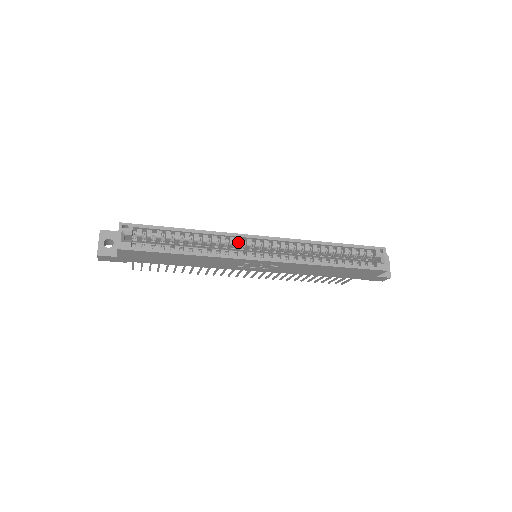
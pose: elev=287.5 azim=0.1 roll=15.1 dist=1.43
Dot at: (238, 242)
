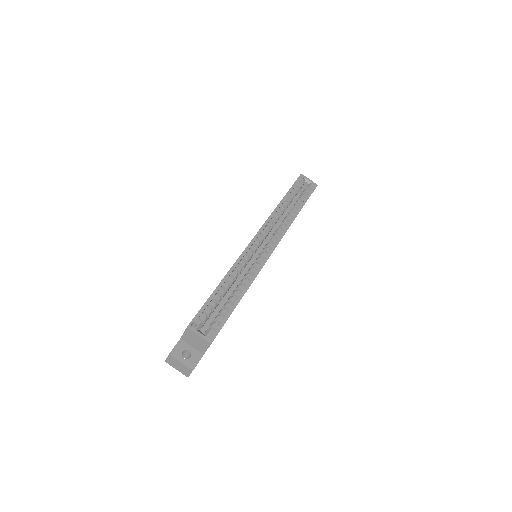
Dot at: (250, 255)
